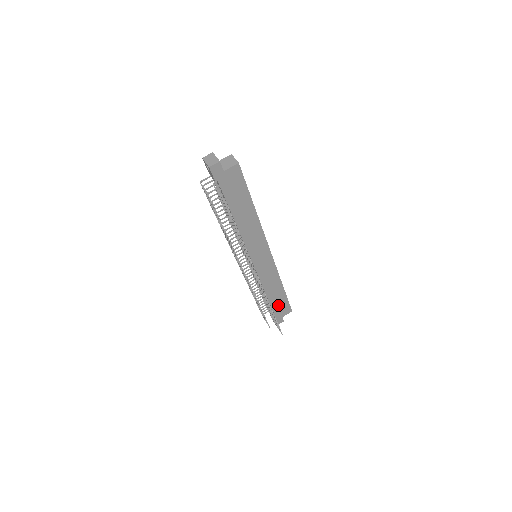
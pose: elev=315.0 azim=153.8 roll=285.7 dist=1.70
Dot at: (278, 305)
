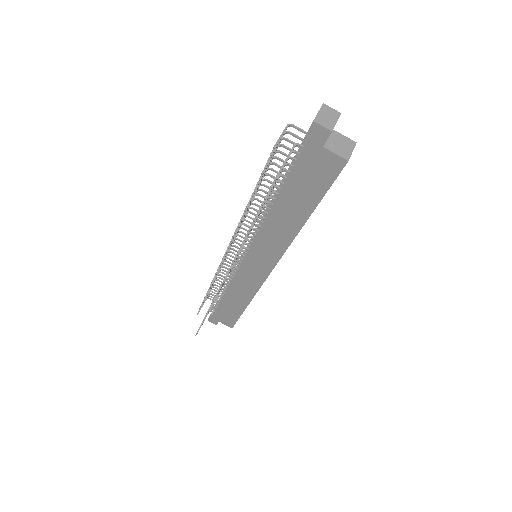
Dot at: (226, 310)
